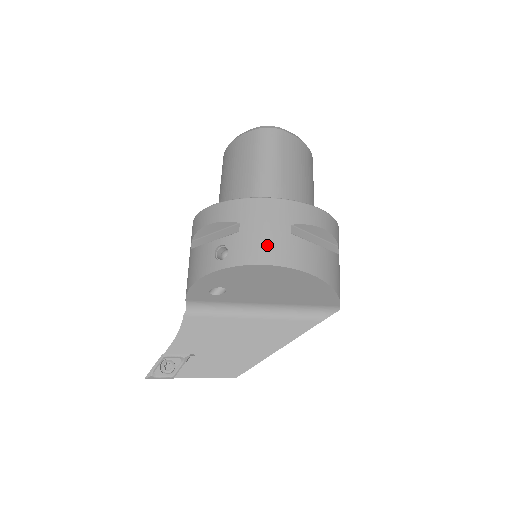
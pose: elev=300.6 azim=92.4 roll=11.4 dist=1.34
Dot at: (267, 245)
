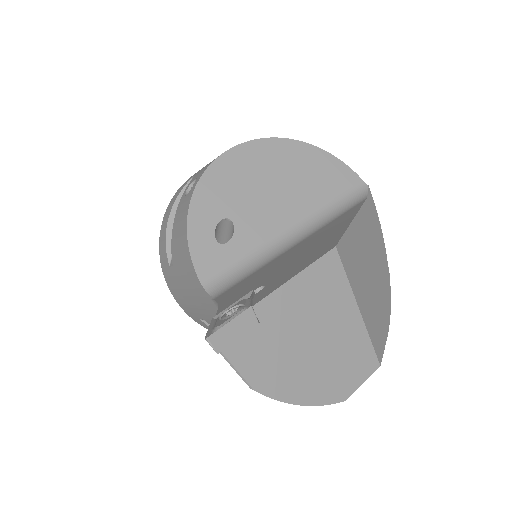
Dot at: occluded
